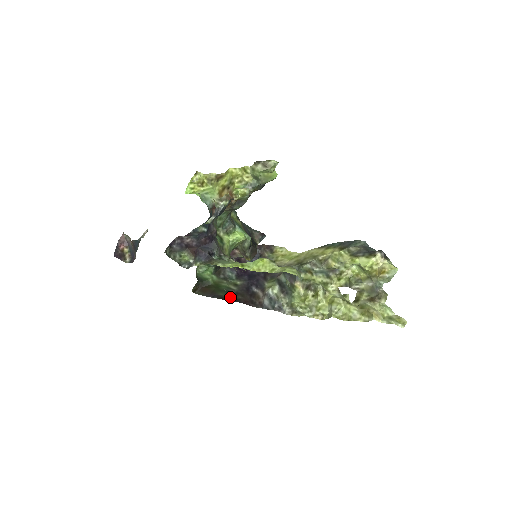
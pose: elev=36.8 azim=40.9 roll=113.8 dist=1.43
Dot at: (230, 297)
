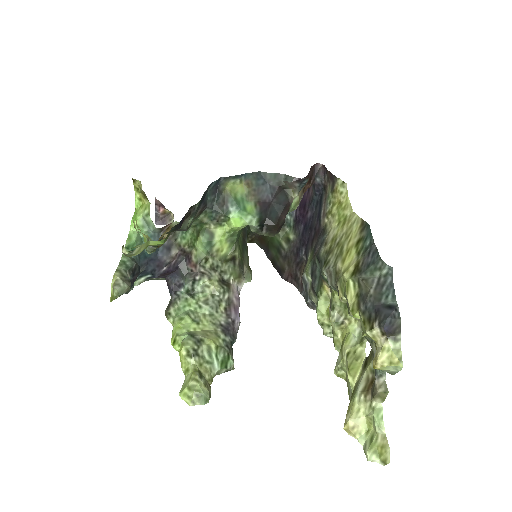
Dot at: (277, 262)
